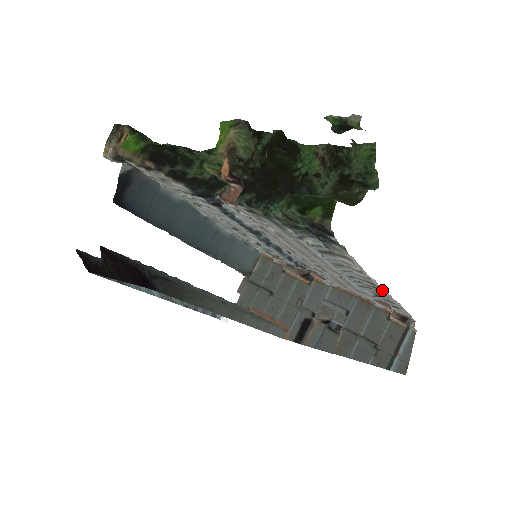
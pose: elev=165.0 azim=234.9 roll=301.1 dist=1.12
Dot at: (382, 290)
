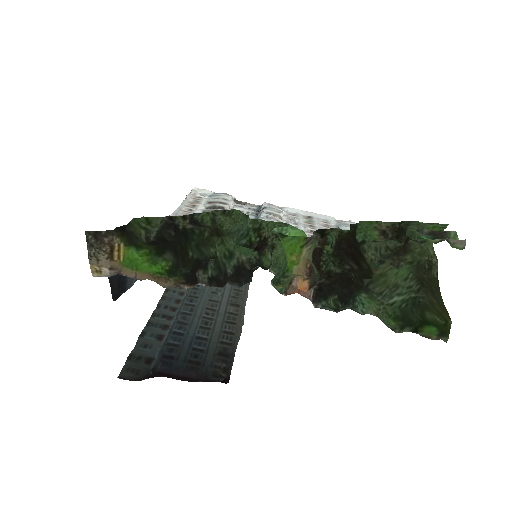
Dot at: occluded
